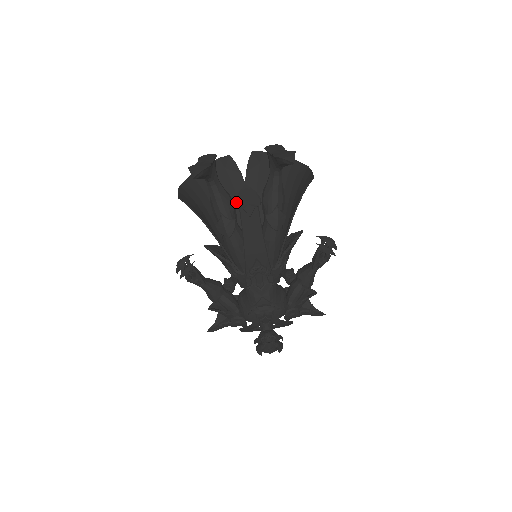
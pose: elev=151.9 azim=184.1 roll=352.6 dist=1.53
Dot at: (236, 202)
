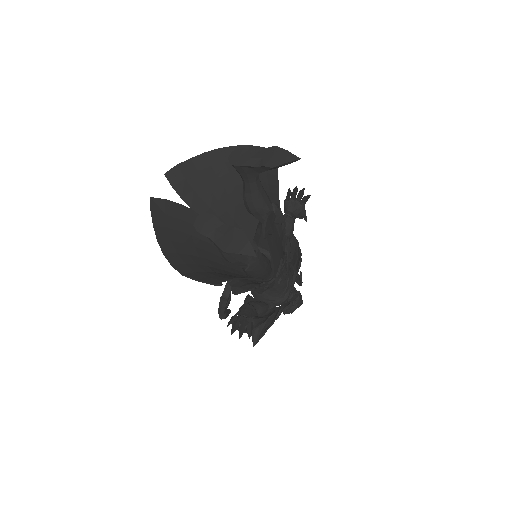
Dot at: (264, 235)
